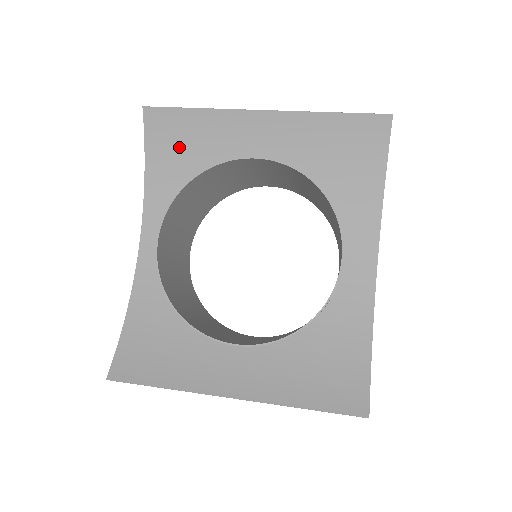
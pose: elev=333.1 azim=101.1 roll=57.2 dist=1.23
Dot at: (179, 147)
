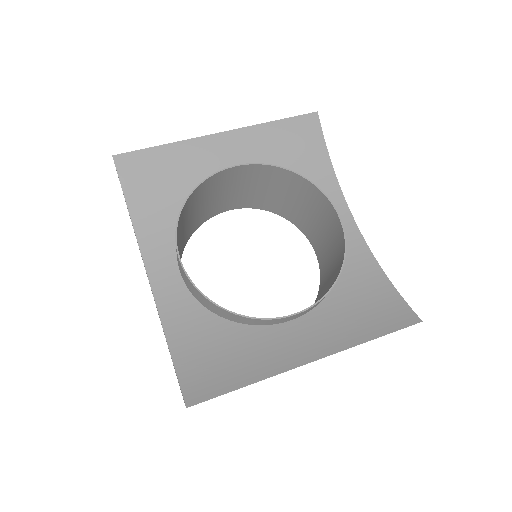
Dot at: (157, 182)
